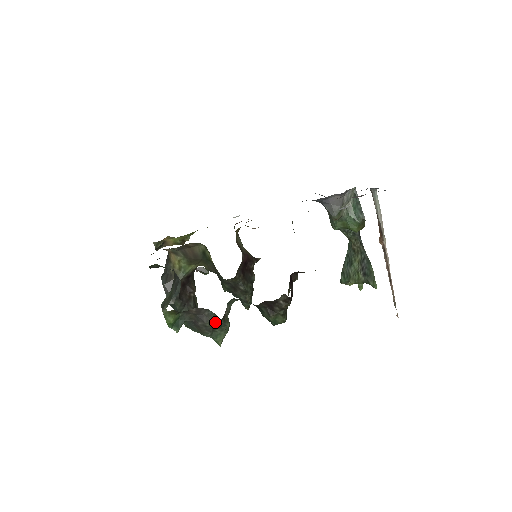
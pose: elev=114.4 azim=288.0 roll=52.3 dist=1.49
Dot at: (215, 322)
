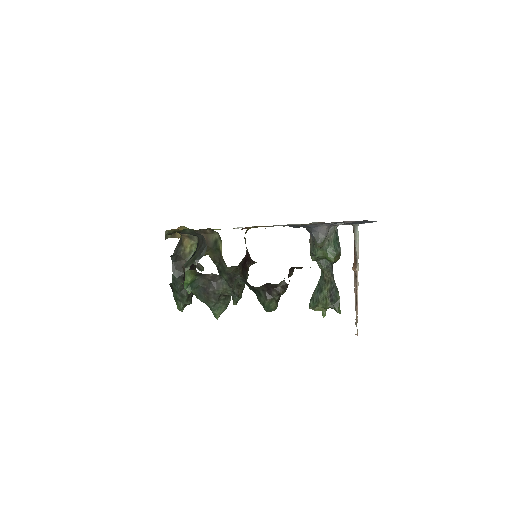
Dot at: (224, 291)
